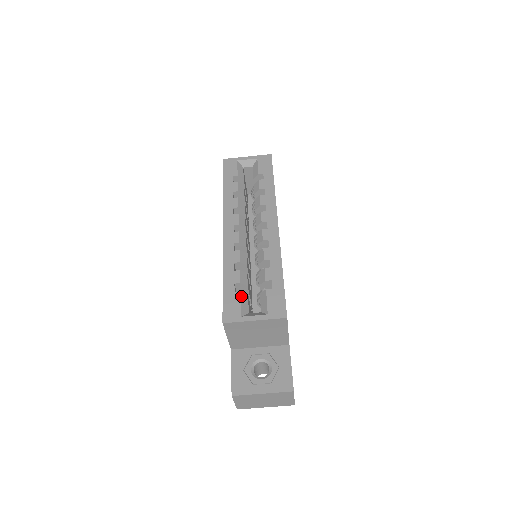
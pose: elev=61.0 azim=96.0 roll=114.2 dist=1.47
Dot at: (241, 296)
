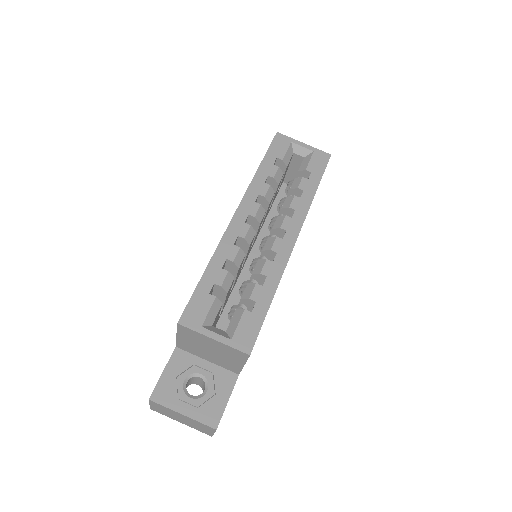
Dot at: (214, 302)
